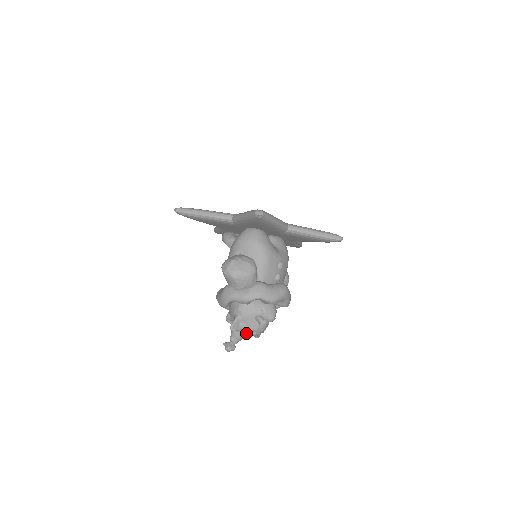
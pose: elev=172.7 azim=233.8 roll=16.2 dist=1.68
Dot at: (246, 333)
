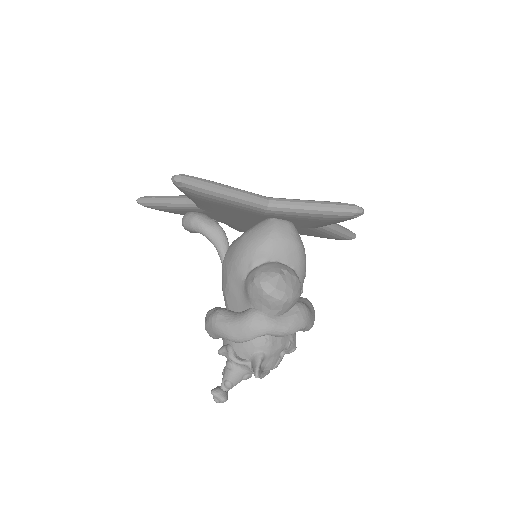
Dot at: (263, 375)
